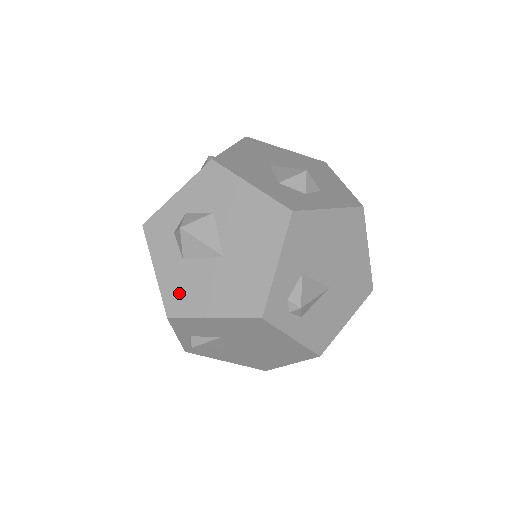
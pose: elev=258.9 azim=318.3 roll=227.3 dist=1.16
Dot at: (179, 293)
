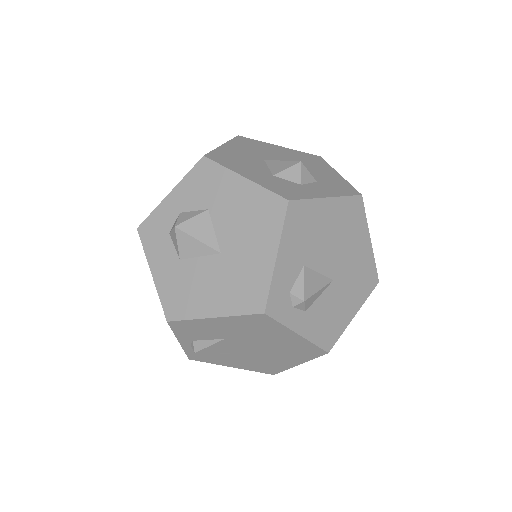
Dot at: (178, 295)
